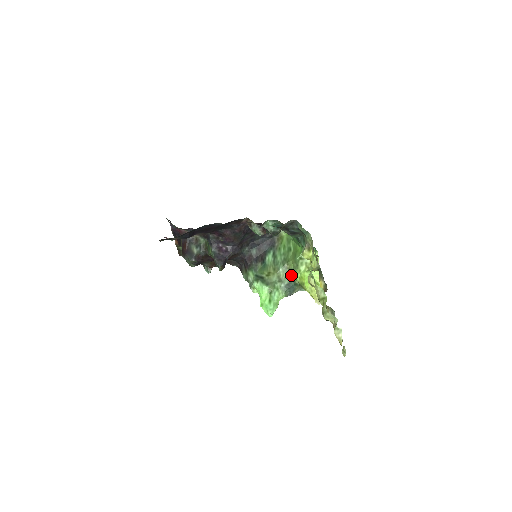
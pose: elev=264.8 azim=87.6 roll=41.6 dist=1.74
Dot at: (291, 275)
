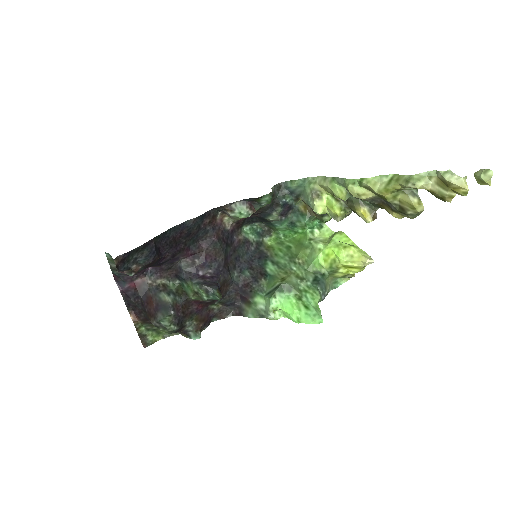
Dot at: (311, 267)
